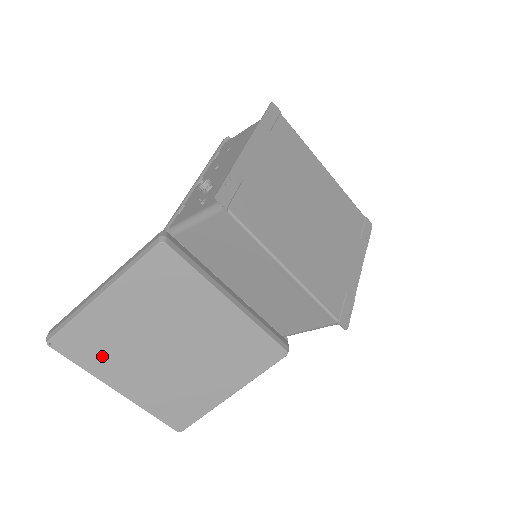
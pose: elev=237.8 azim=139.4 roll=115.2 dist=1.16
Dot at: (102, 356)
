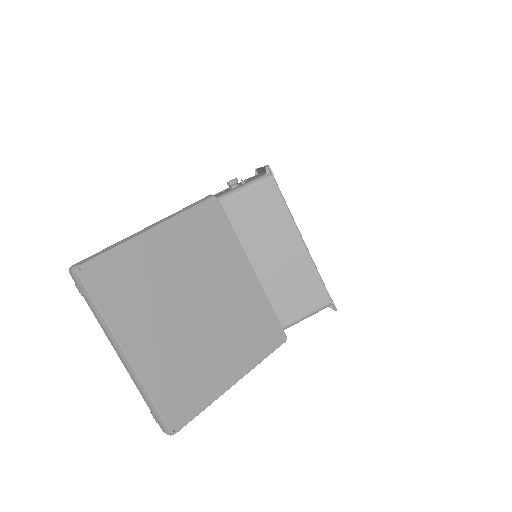
Dot at: (127, 300)
